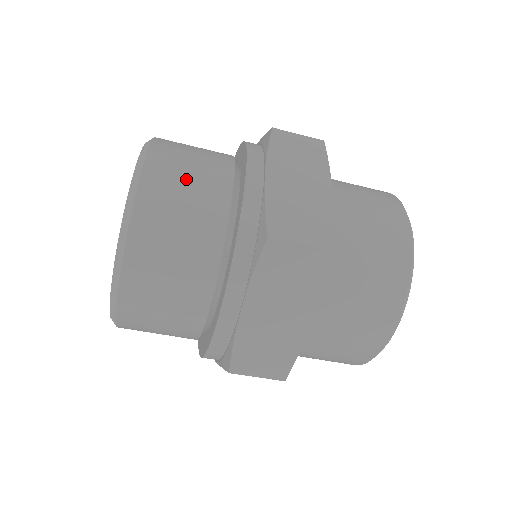
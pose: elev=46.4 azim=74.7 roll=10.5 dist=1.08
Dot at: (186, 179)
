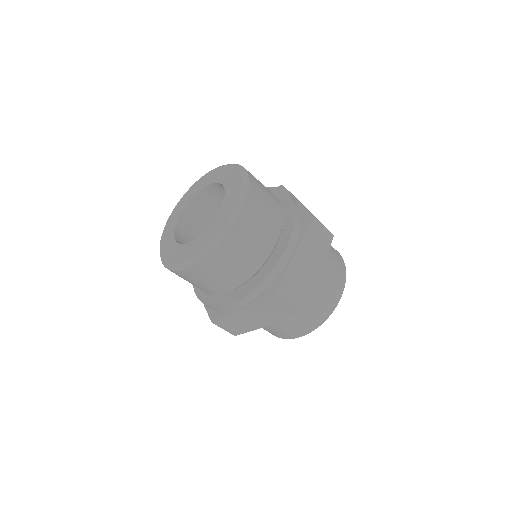
Dot at: (255, 234)
